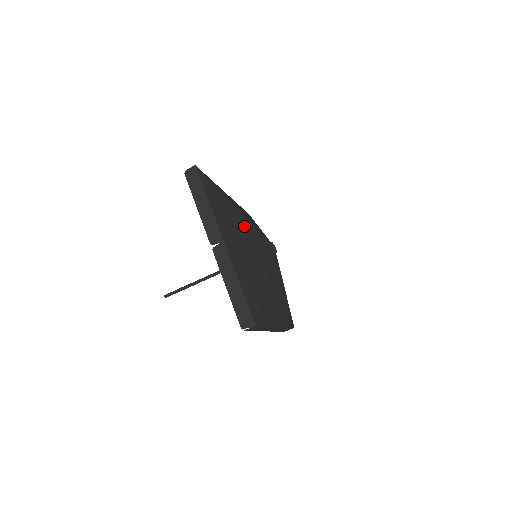
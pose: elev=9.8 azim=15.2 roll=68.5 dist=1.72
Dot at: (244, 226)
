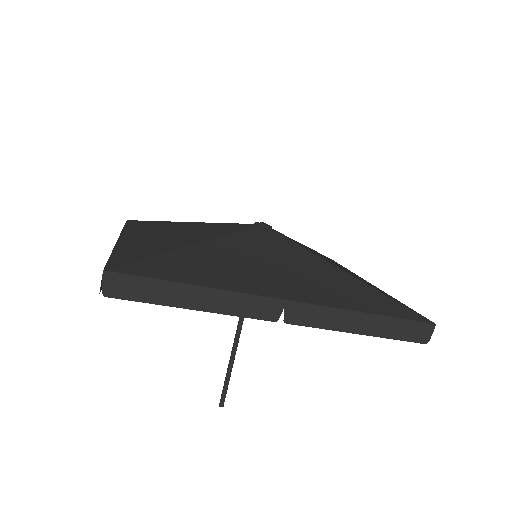
Dot at: (190, 226)
